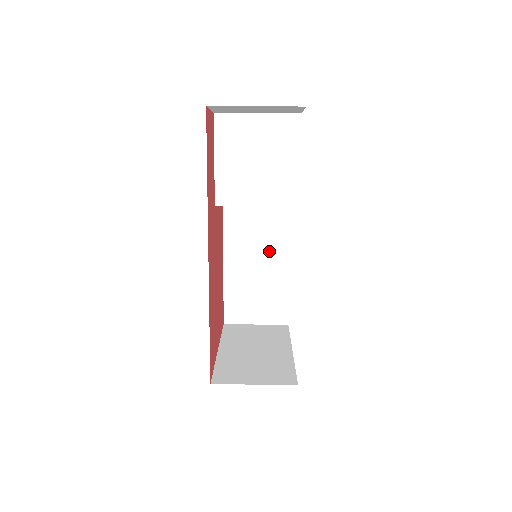
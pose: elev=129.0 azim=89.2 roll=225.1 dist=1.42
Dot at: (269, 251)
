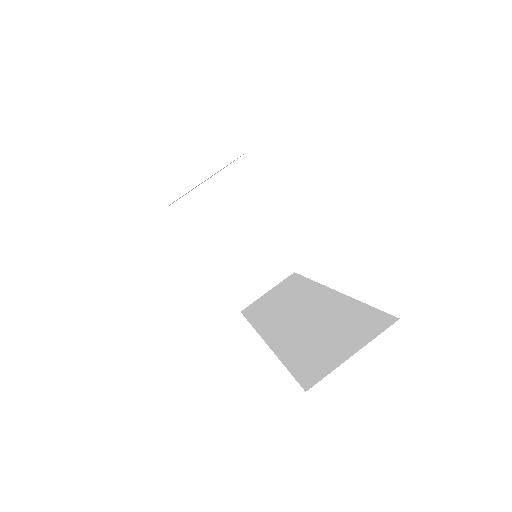
Dot at: occluded
